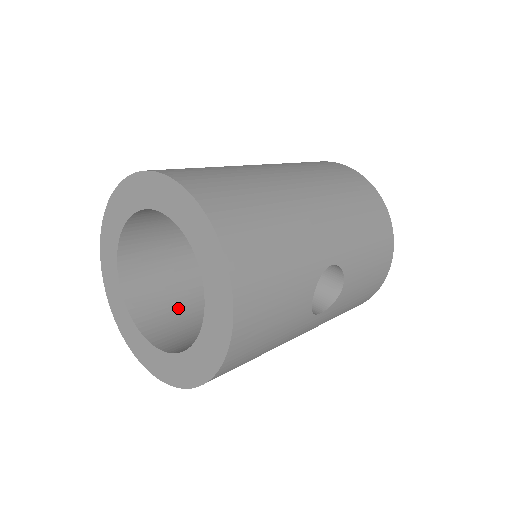
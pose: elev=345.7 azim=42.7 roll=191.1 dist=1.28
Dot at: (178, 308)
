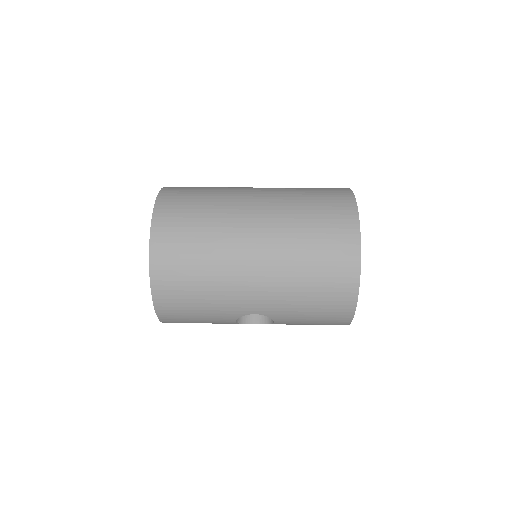
Dot at: occluded
